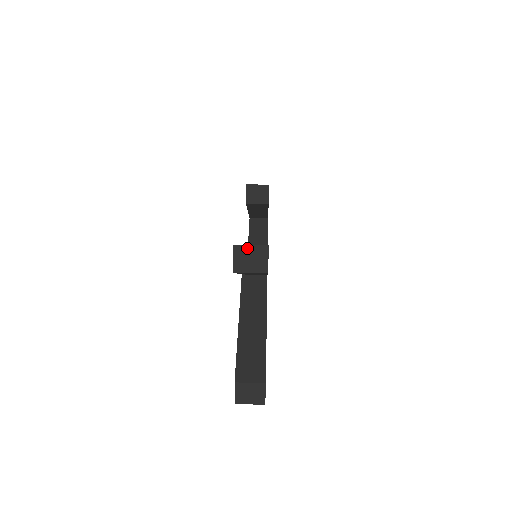
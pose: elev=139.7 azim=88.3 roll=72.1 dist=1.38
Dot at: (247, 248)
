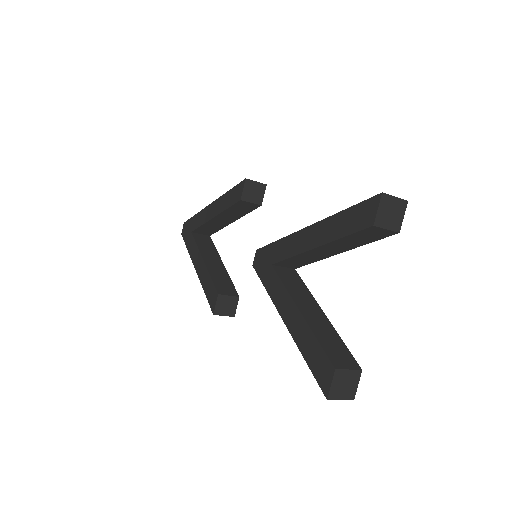
Dot at: (392, 200)
